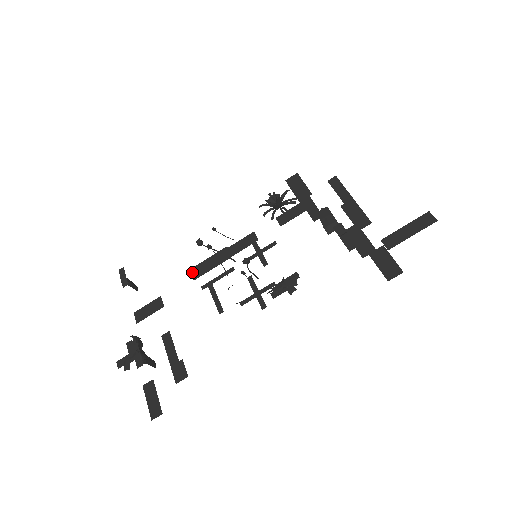
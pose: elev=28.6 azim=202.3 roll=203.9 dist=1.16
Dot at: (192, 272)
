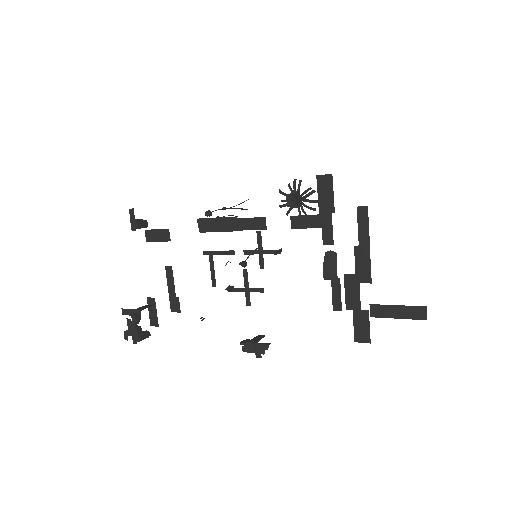
Dot at: (200, 223)
